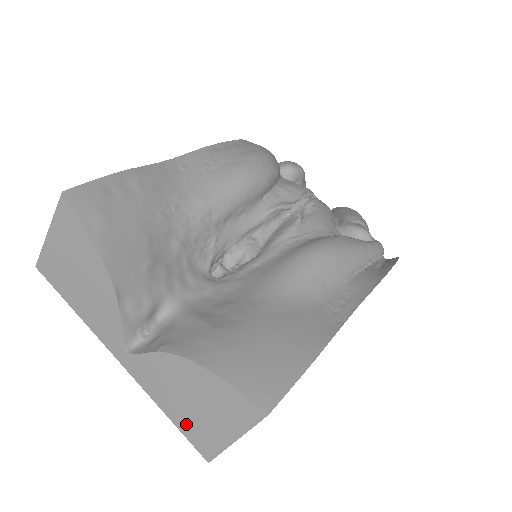
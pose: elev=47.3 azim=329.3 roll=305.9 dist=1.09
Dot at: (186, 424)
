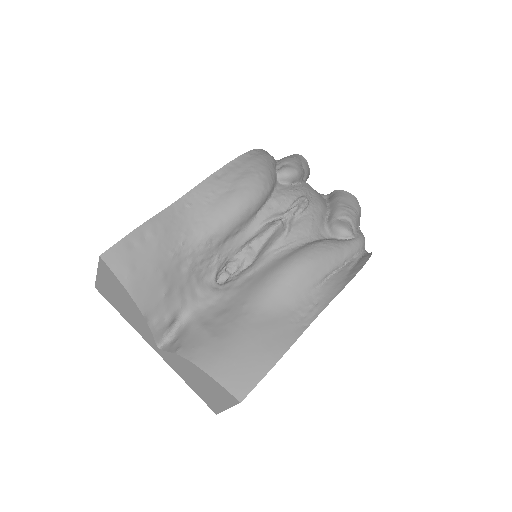
Dot at: (200, 393)
